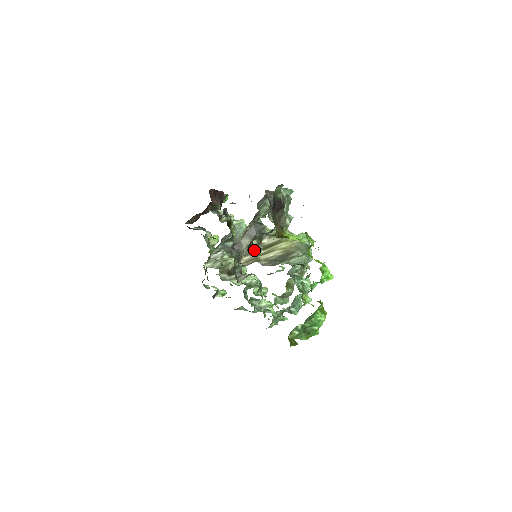
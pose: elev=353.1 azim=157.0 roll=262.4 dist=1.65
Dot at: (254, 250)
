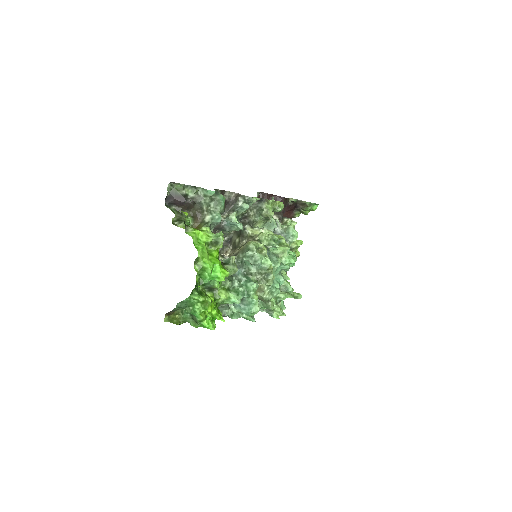
Dot at: (235, 247)
